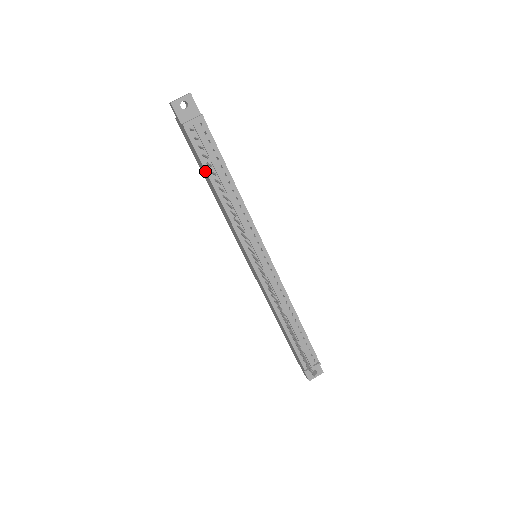
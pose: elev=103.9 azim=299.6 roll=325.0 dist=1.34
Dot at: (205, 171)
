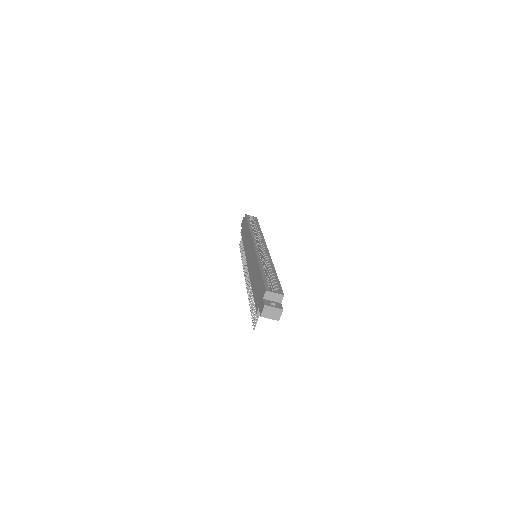
Dot at: (253, 294)
